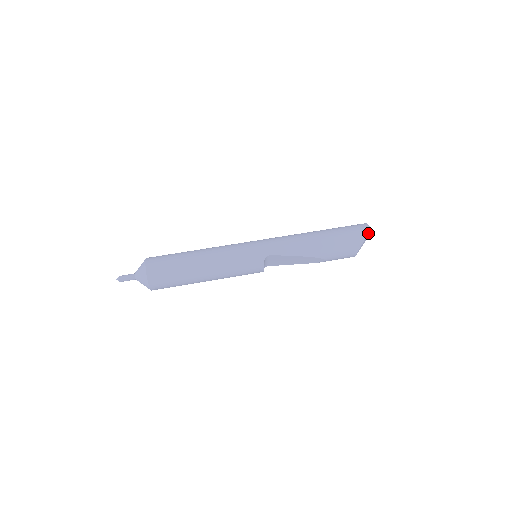
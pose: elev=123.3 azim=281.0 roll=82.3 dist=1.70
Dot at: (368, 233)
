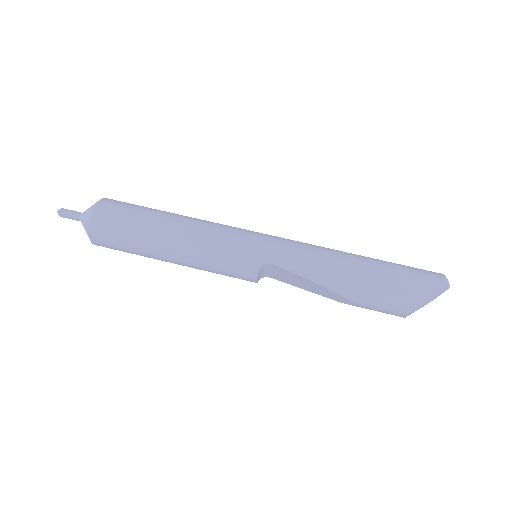
Dot at: (440, 292)
